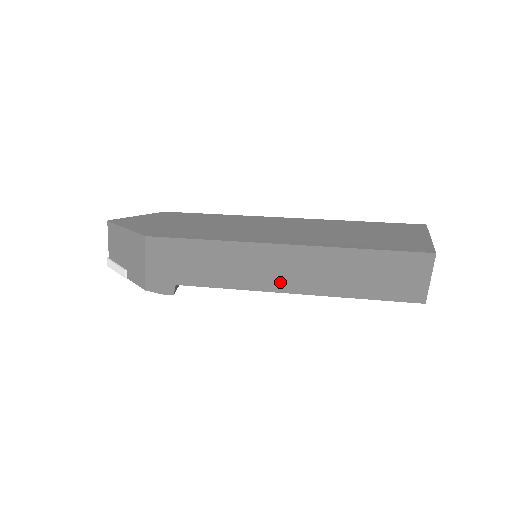
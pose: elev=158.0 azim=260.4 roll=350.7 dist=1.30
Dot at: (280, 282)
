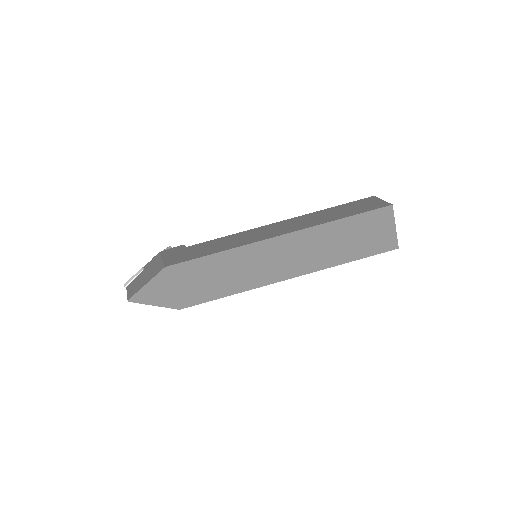
Dot at: occluded
